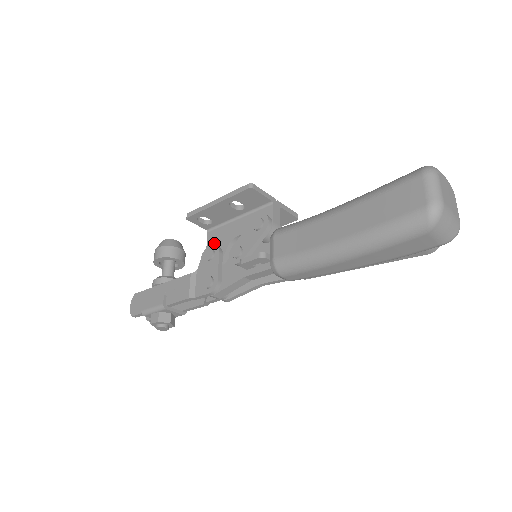
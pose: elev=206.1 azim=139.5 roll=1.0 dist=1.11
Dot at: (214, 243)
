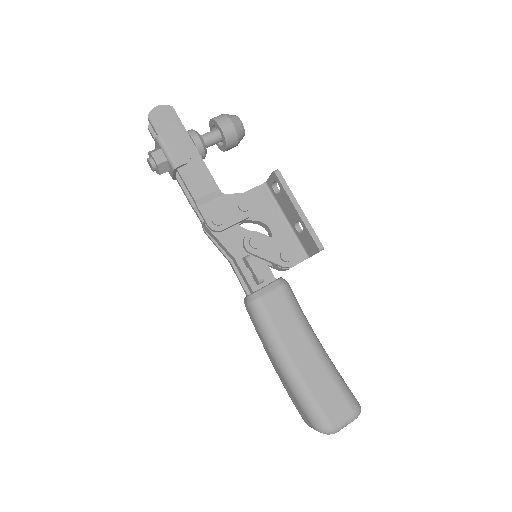
Dot at: (256, 200)
